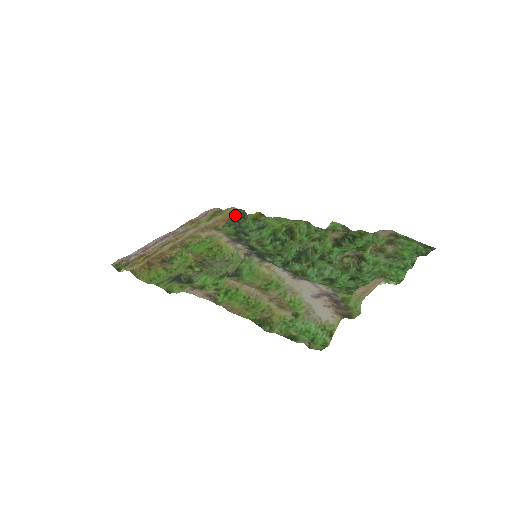
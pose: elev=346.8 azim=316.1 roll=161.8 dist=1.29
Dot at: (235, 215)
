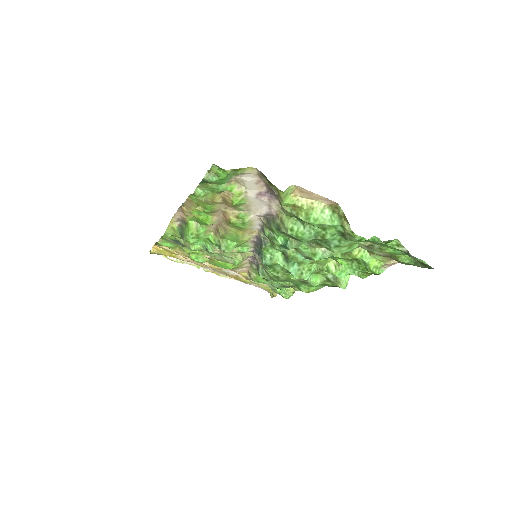
Dot at: occluded
